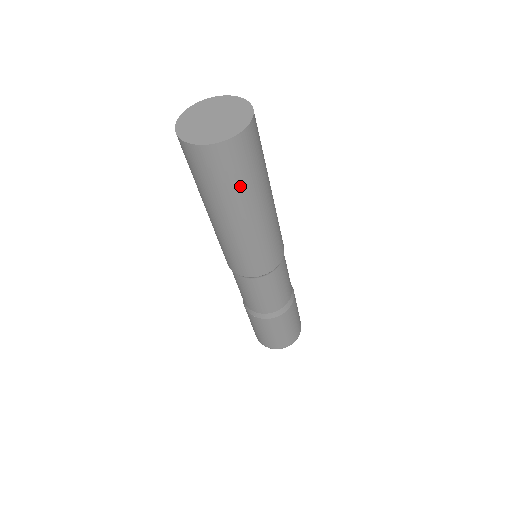
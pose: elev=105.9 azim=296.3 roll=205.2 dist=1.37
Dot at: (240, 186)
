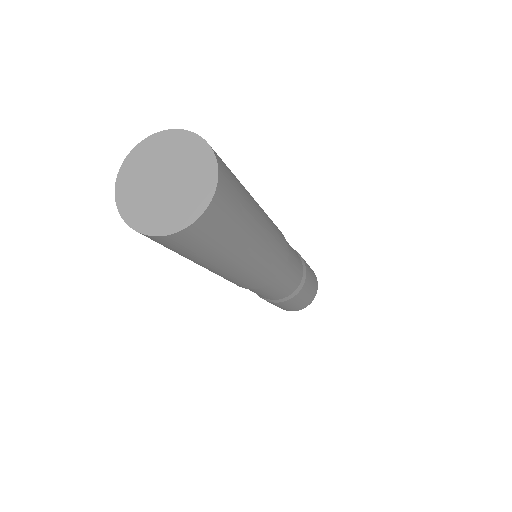
Dot at: (221, 248)
